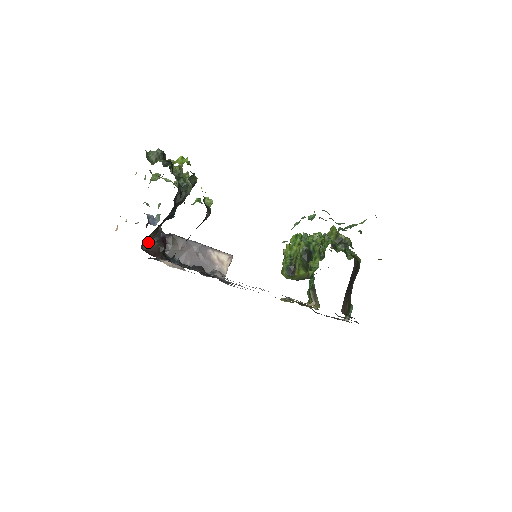
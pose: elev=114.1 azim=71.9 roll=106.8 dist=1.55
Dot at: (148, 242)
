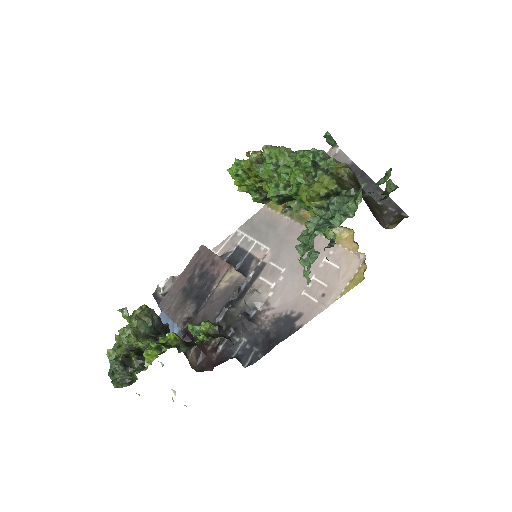
Dot at: (190, 359)
